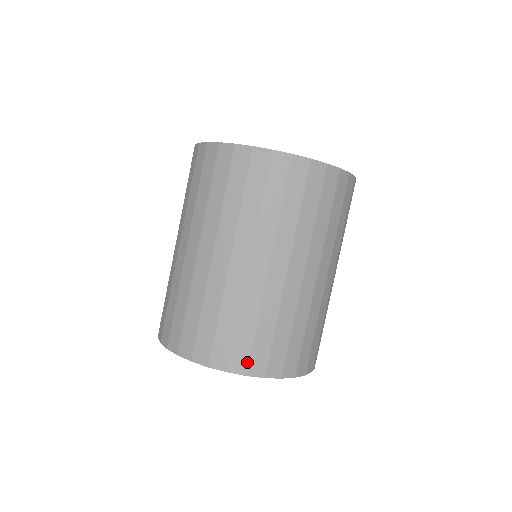
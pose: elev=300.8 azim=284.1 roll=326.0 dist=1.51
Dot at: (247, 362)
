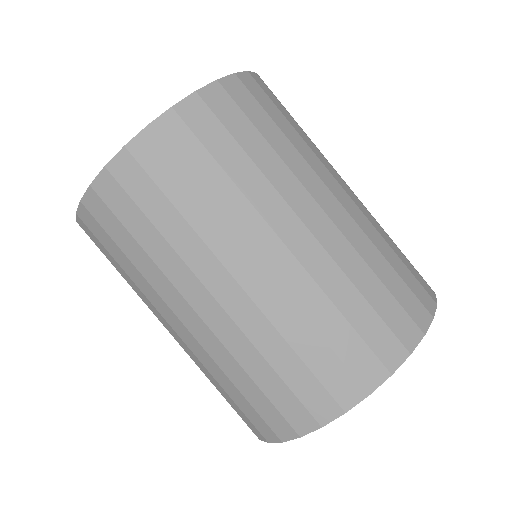
Dot at: (376, 360)
